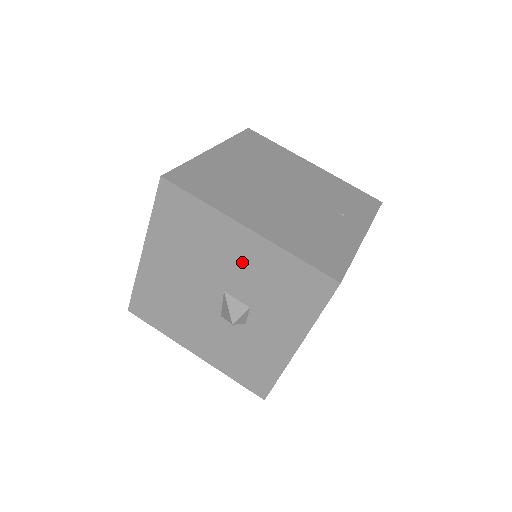
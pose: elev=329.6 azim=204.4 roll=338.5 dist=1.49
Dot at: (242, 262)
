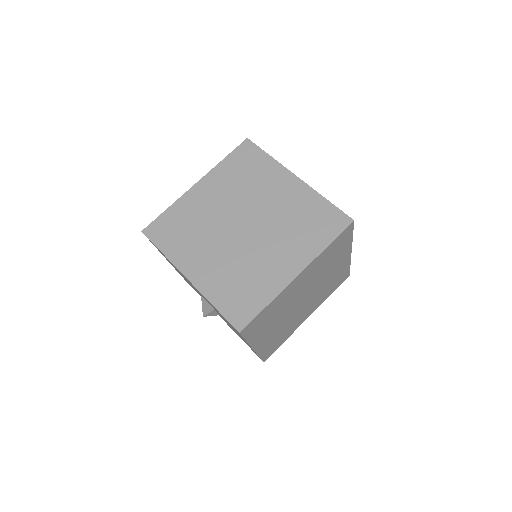
Dot at: (236, 332)
